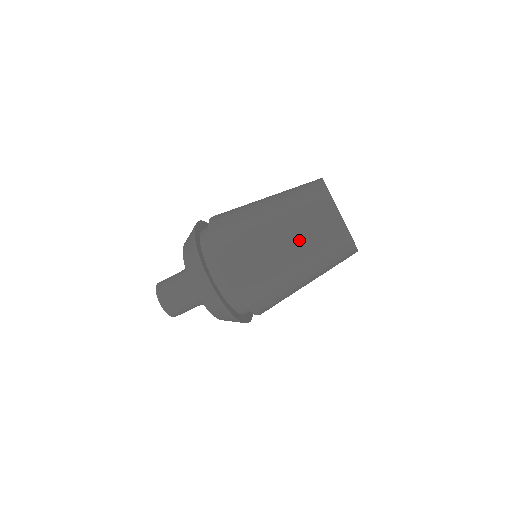
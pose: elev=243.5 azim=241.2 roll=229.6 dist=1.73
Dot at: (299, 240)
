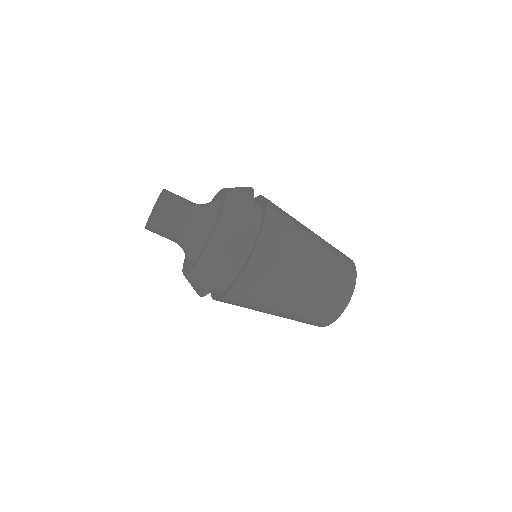
Dot at: (310, 297)
